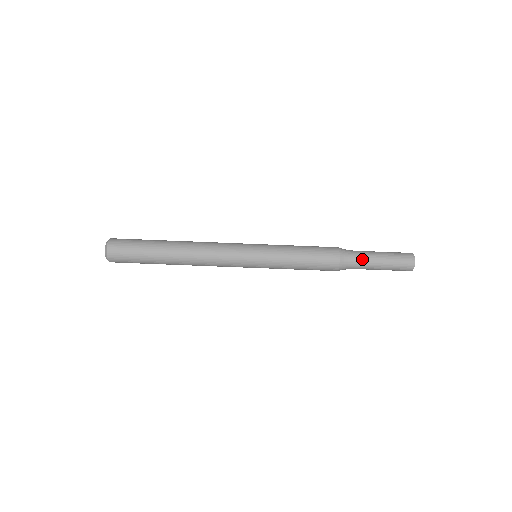
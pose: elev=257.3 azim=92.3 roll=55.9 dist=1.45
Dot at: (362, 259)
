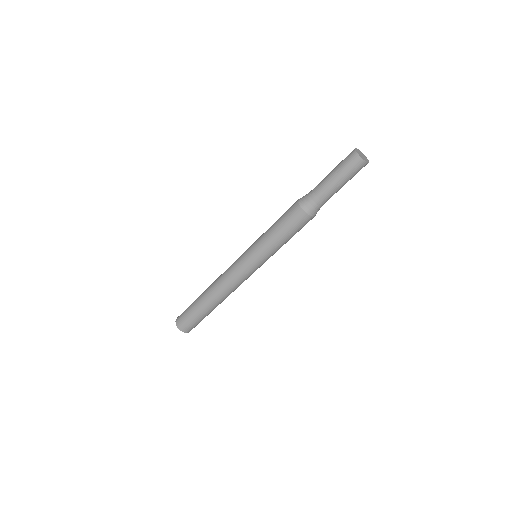
Dot at: (326, 199)
